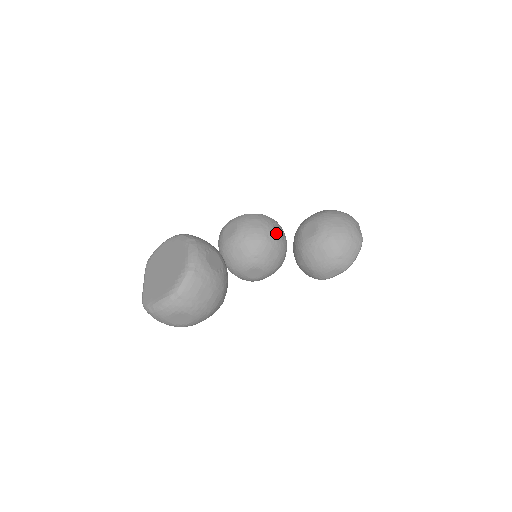
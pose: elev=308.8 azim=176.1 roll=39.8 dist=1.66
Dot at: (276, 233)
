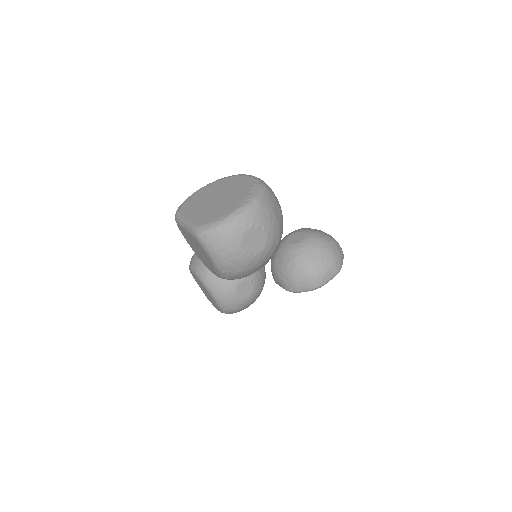
Dot at: occluded
